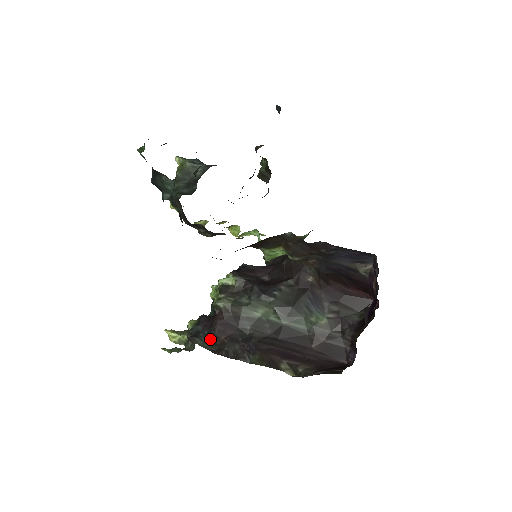
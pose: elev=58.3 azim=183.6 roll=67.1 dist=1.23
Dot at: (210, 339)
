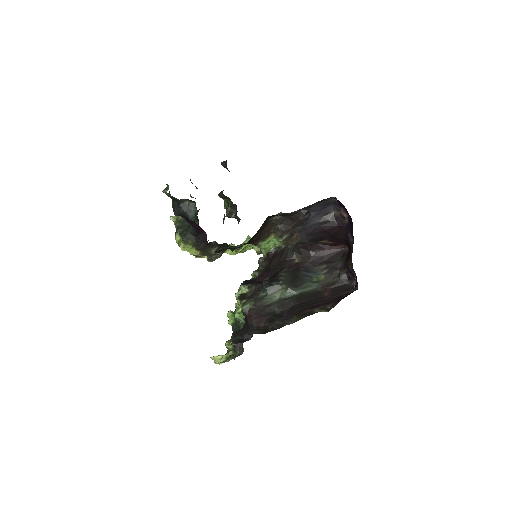
Dot at: (254, 330)
